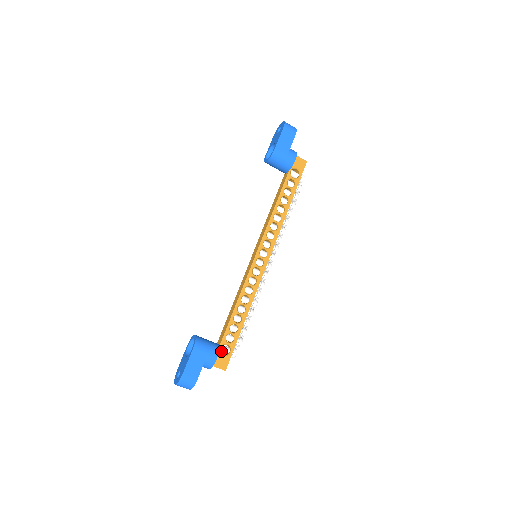
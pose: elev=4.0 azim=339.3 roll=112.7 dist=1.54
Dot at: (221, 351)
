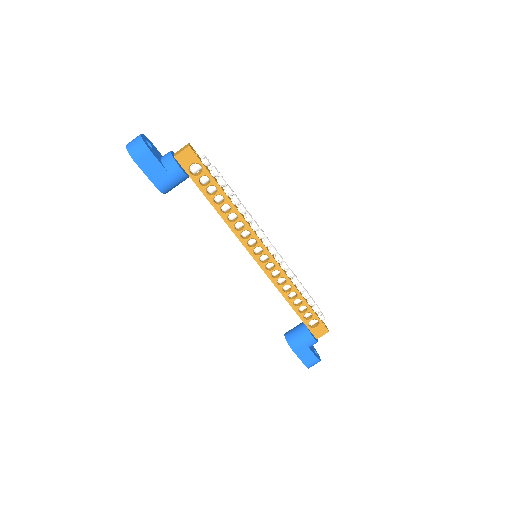
Dot at: (312, 325)
